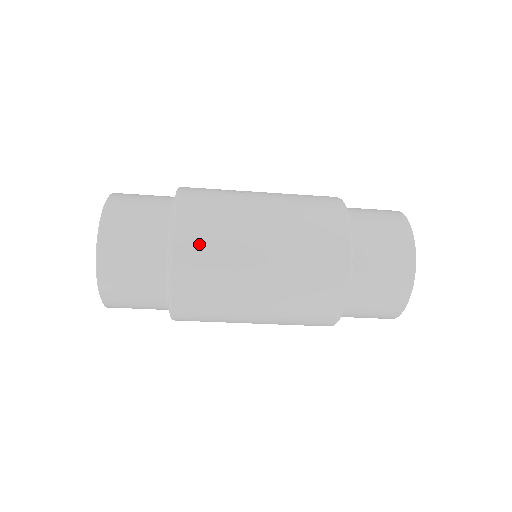
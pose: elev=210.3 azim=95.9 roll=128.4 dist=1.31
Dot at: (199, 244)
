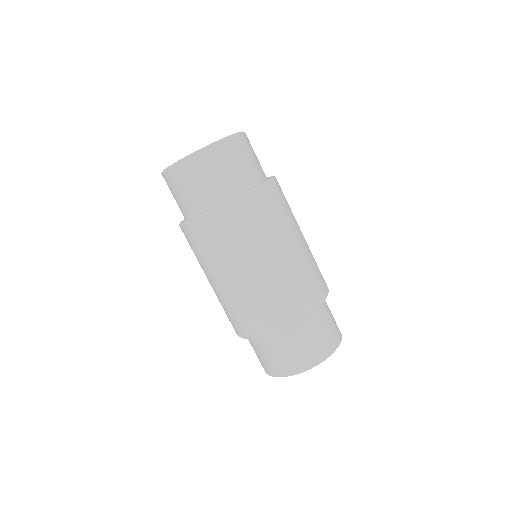
Dot at: (281, 198)
